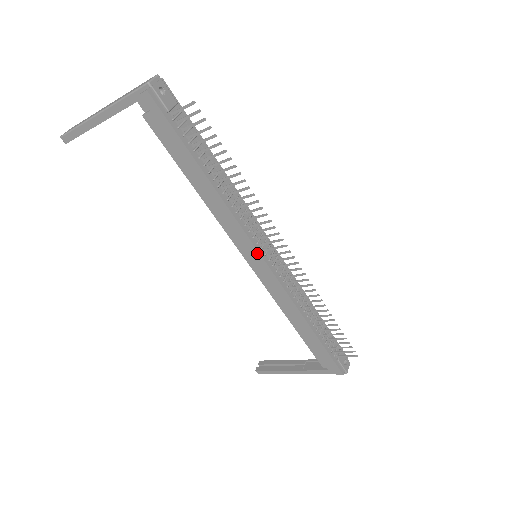
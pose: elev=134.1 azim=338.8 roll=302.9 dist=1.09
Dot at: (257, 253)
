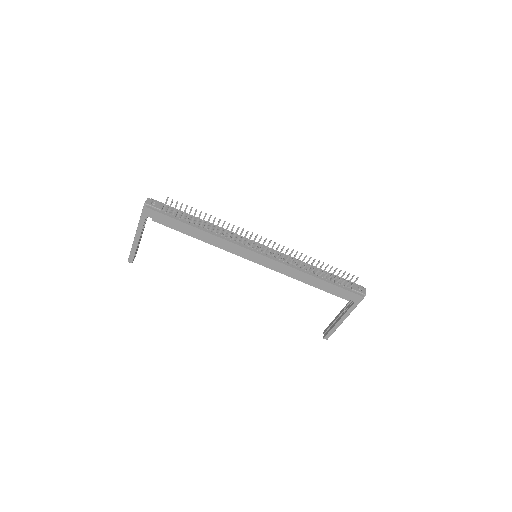
Dot at: (252, 252)
